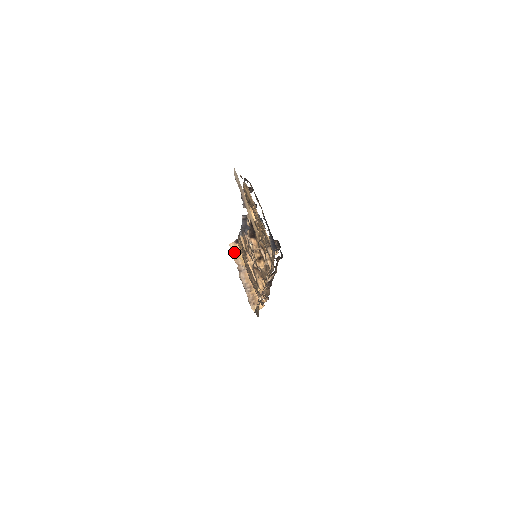
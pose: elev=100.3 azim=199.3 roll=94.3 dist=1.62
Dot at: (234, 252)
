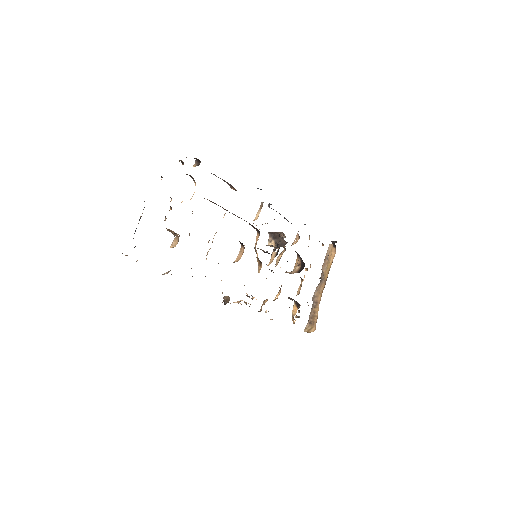
Dot at: (327, 255)
